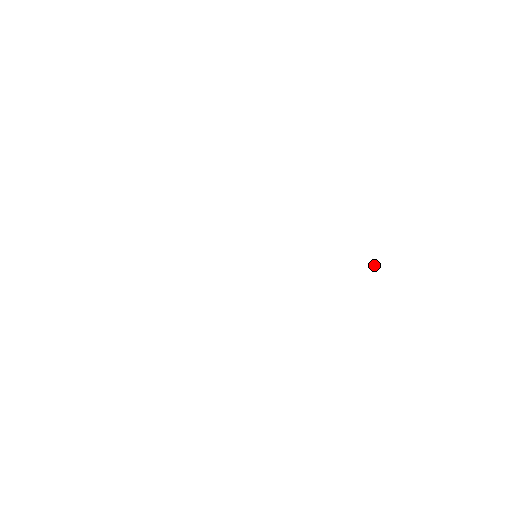
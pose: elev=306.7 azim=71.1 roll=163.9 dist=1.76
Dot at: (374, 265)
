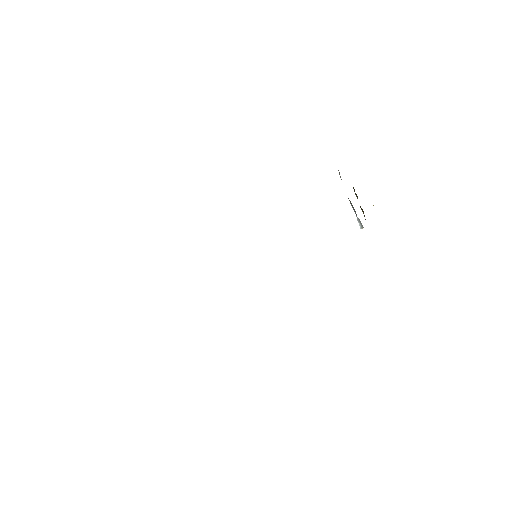
Dot at: occluded
